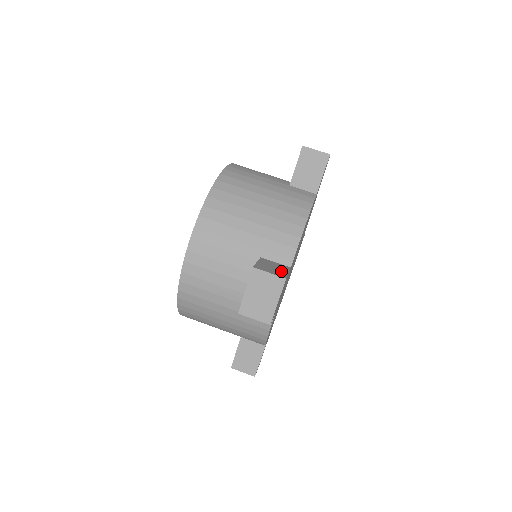
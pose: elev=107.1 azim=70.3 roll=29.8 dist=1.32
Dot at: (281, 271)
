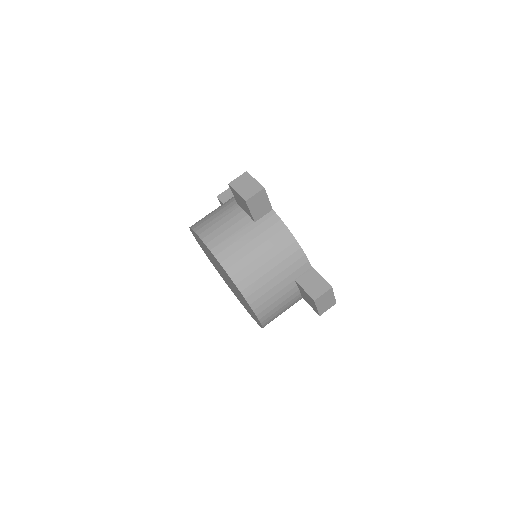
Dot at: occluded
